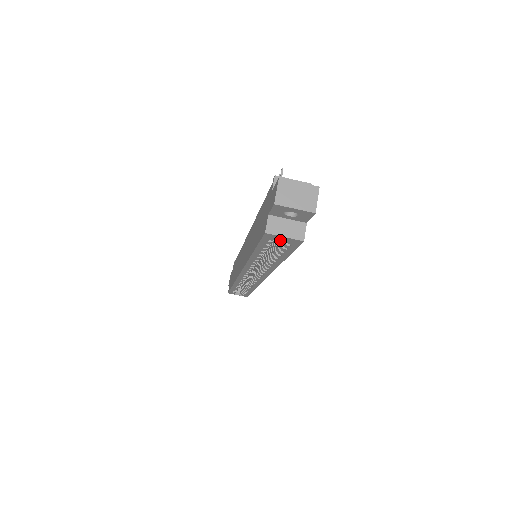
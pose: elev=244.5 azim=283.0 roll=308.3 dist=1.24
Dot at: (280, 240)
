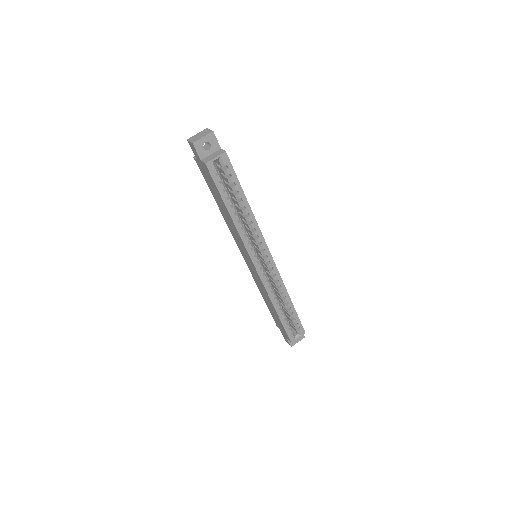
Dot at: (226, 180)
